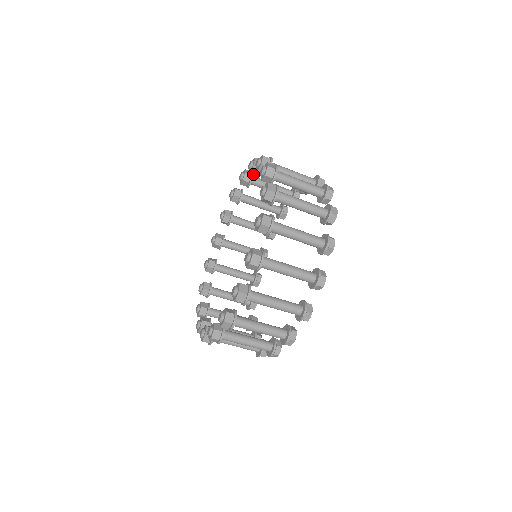
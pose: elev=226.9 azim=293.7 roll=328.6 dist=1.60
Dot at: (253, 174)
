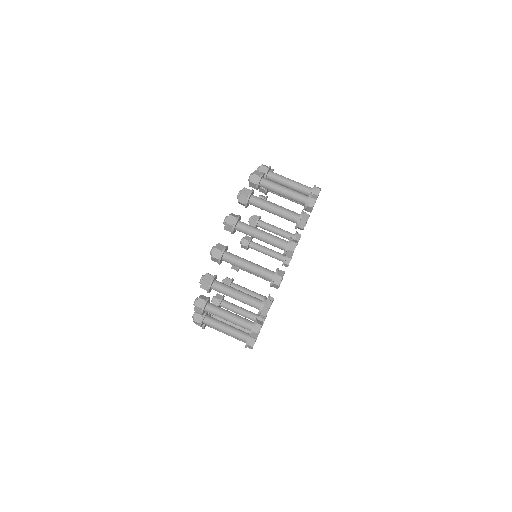
Dot at: occluded
